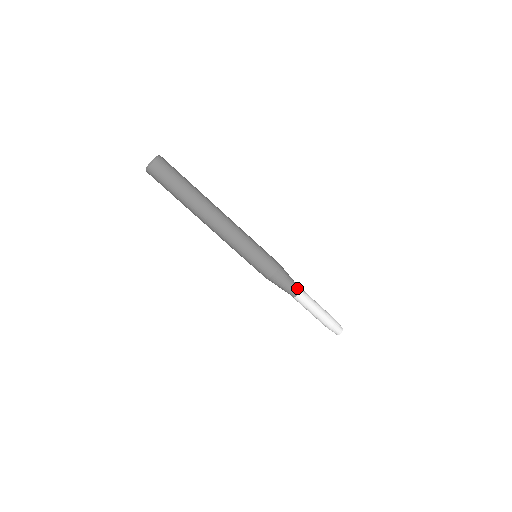
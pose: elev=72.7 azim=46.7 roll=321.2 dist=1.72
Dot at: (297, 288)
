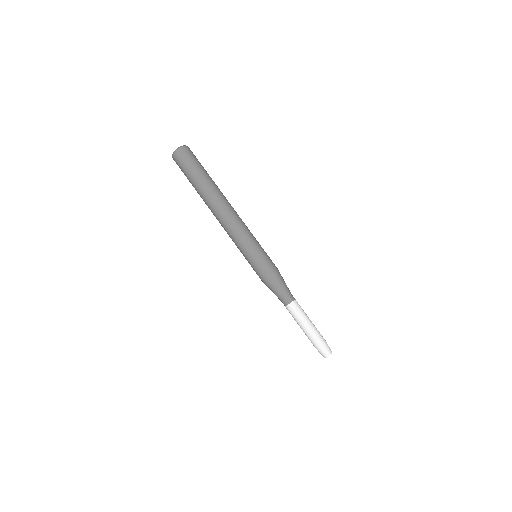
Dot at: (292, 295)
